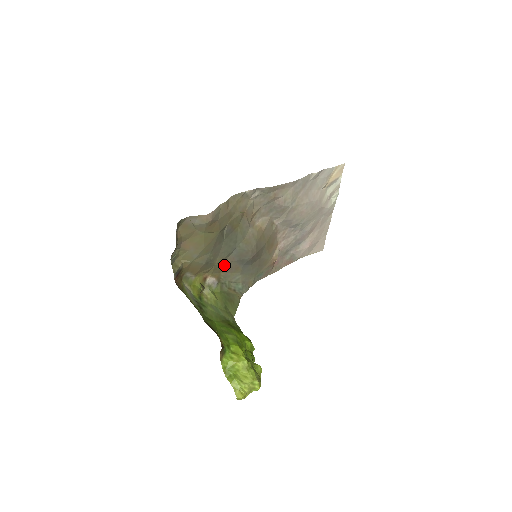
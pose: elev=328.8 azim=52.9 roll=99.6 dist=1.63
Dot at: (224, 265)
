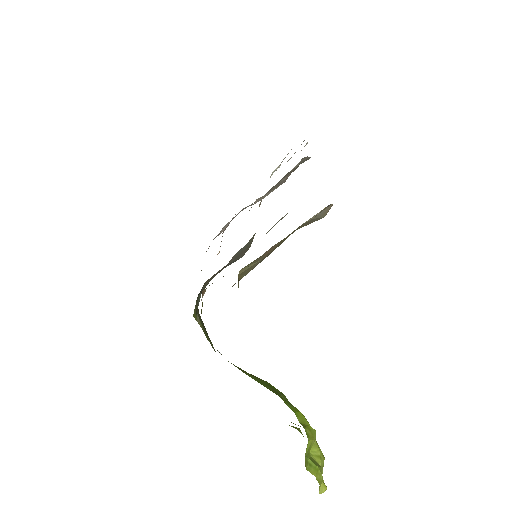
Dot at: (219, 270)
